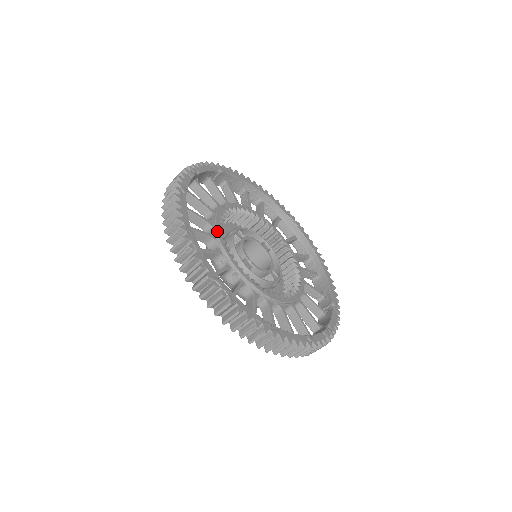
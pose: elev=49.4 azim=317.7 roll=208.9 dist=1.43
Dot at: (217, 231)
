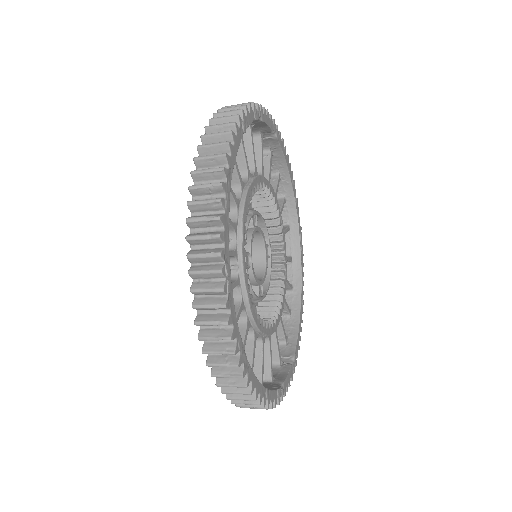
Dot at: (246, 201)
